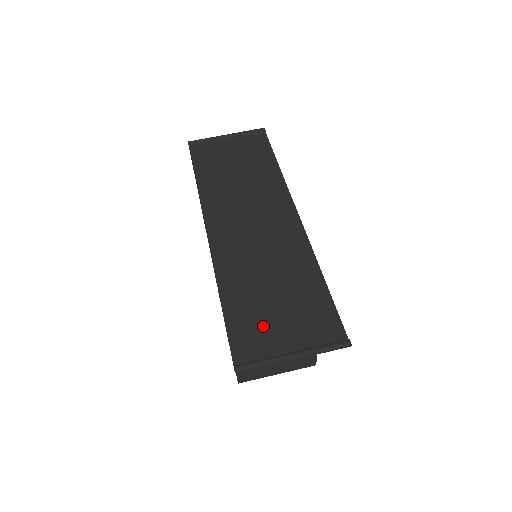
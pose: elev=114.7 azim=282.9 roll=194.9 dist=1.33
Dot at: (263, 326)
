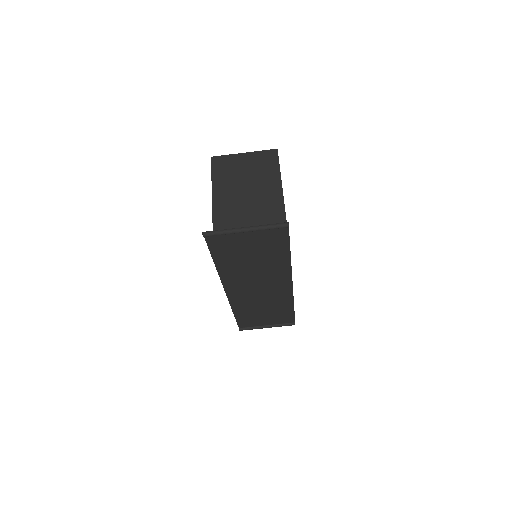
Dot at: (255, 320)
